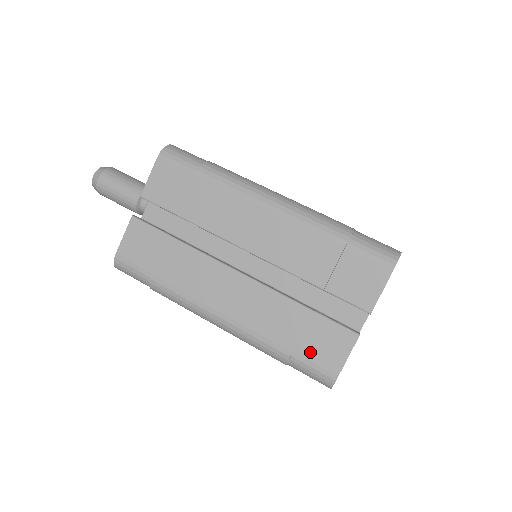
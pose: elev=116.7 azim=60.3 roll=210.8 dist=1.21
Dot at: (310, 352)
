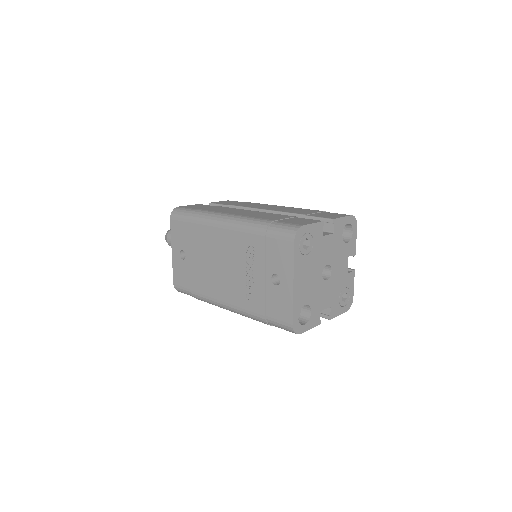
Dot at: (287, 221)
